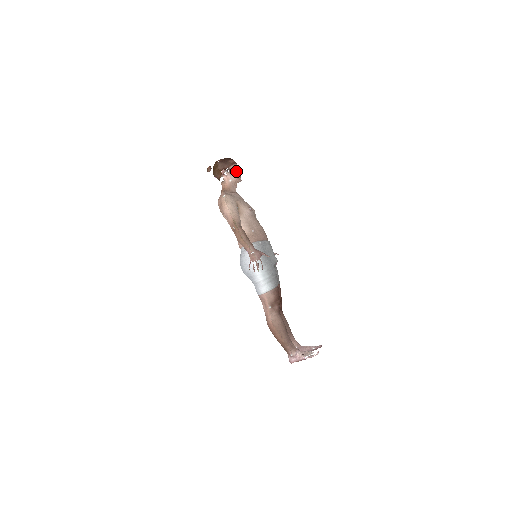
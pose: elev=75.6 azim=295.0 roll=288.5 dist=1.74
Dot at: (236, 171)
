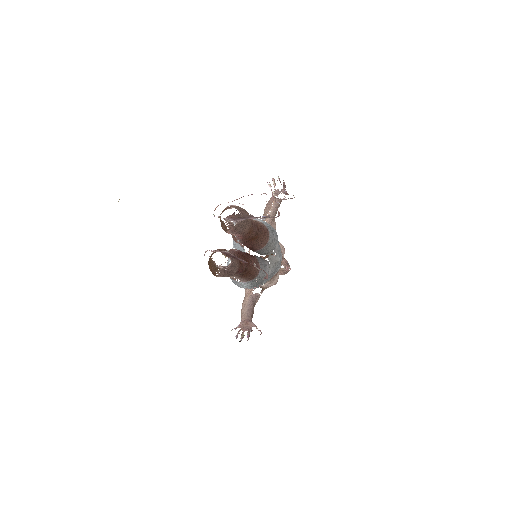
Dot at: (287, 263)
